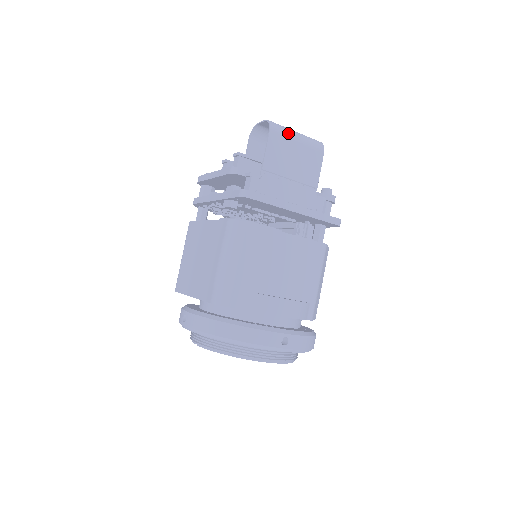
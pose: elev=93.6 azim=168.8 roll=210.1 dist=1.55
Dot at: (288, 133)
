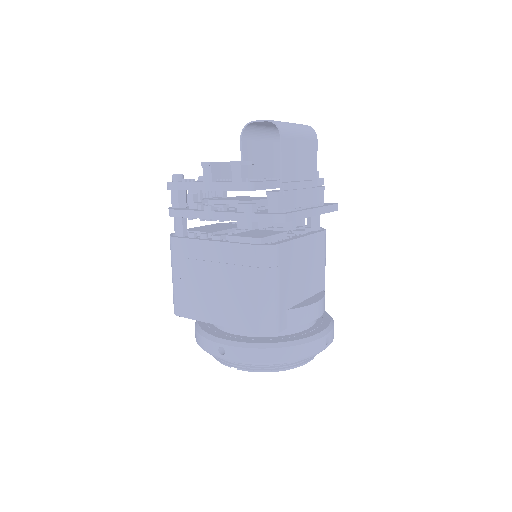
Dot at: (292, 131)
